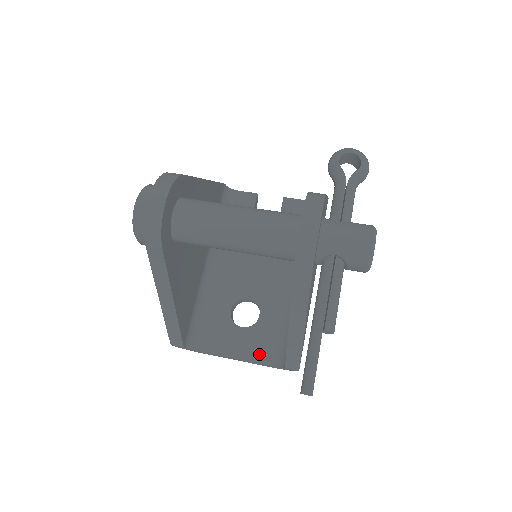
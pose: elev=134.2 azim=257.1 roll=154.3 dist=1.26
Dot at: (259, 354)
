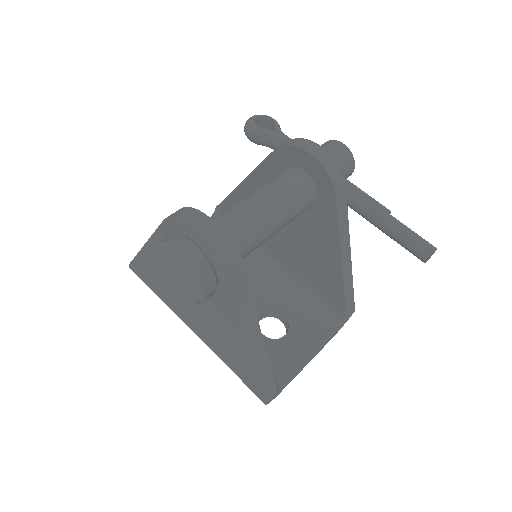
Dot at: (318, 337)
